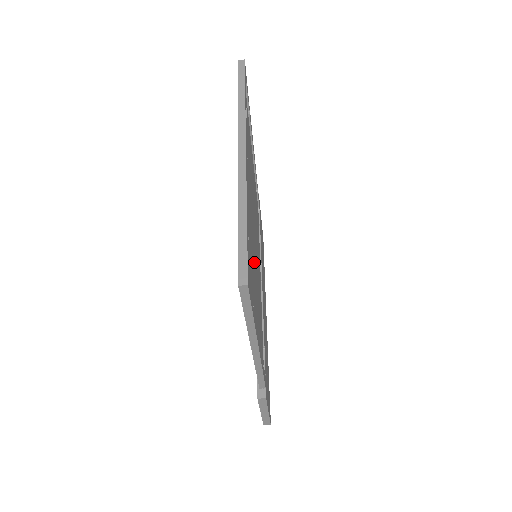
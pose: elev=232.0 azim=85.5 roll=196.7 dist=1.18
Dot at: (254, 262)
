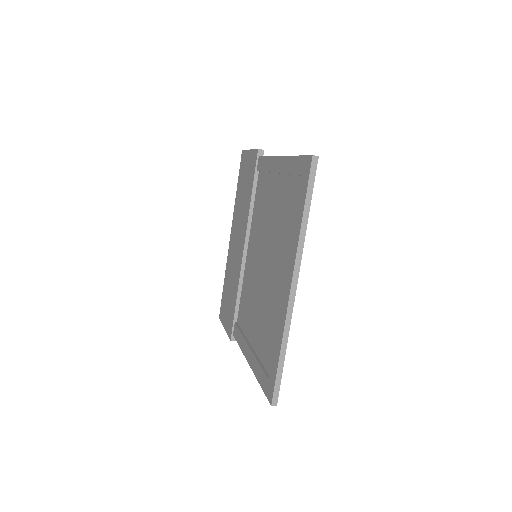
Dot at: (263, 302)
